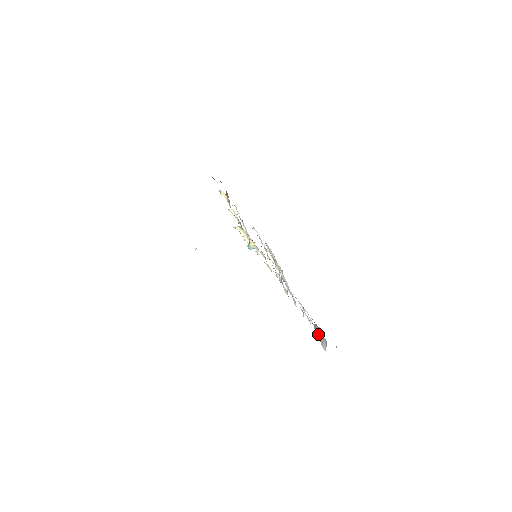
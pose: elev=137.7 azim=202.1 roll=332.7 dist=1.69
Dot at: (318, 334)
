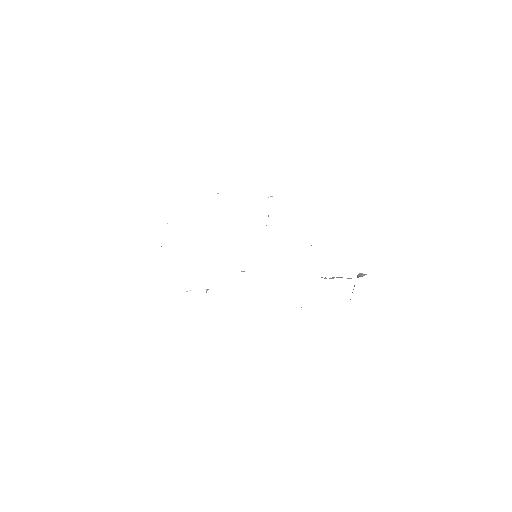
Dot at: (354, 286)
